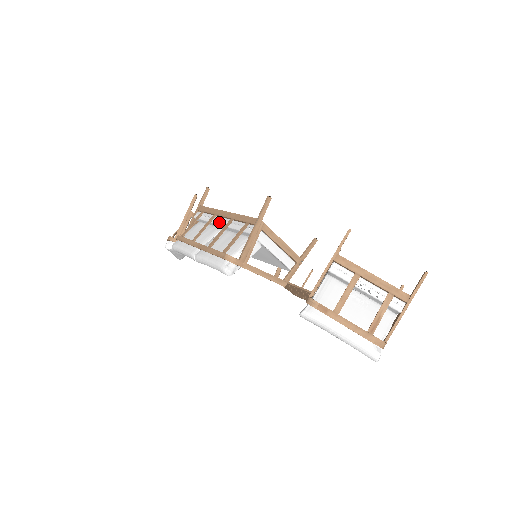
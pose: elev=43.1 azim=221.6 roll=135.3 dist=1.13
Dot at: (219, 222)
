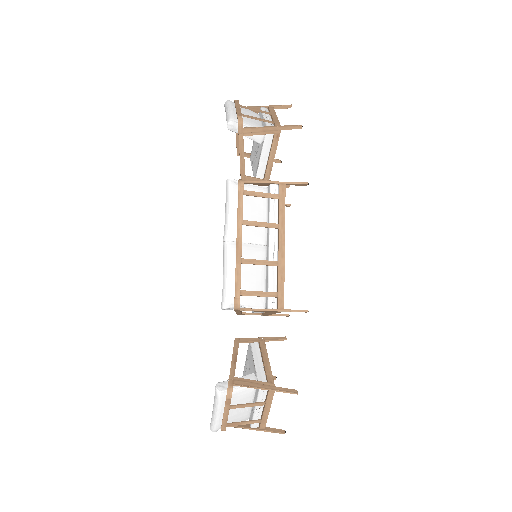
Dot at: (272, 243)
